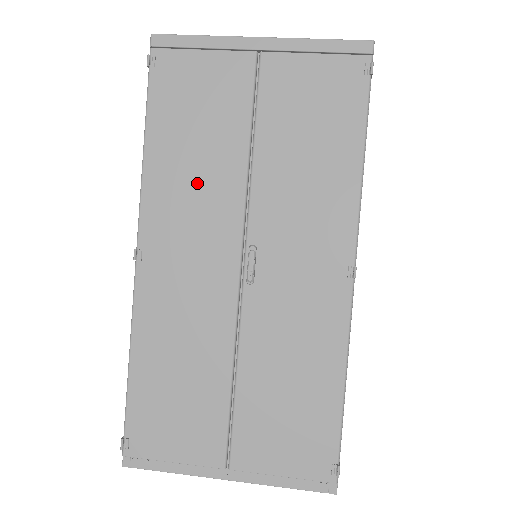
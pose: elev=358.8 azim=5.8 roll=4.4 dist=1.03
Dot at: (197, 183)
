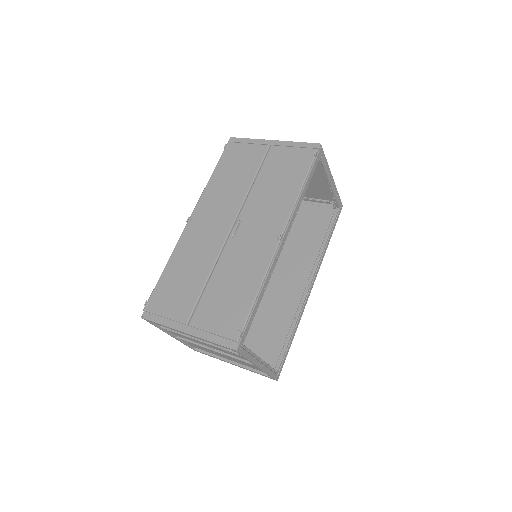
Dot at: (226, 193)
